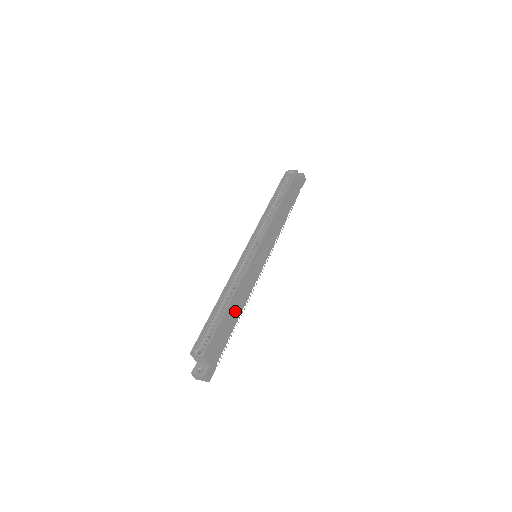
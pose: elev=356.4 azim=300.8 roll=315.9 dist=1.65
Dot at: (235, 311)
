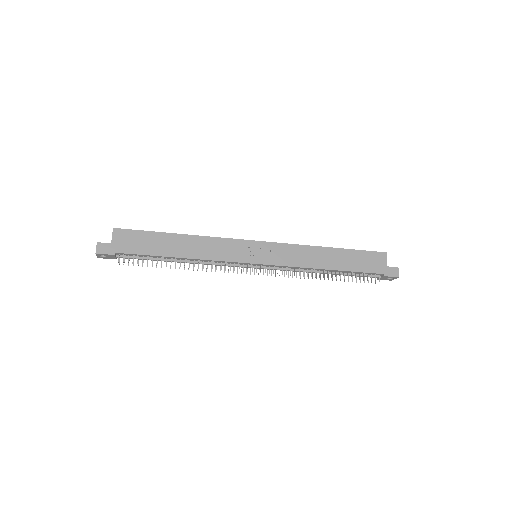
Dot at: (179, 247)
